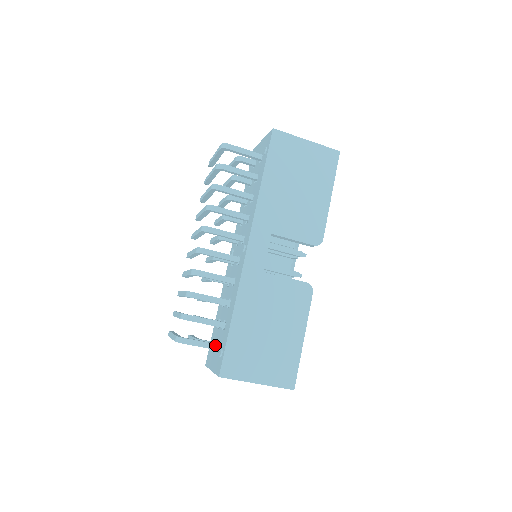
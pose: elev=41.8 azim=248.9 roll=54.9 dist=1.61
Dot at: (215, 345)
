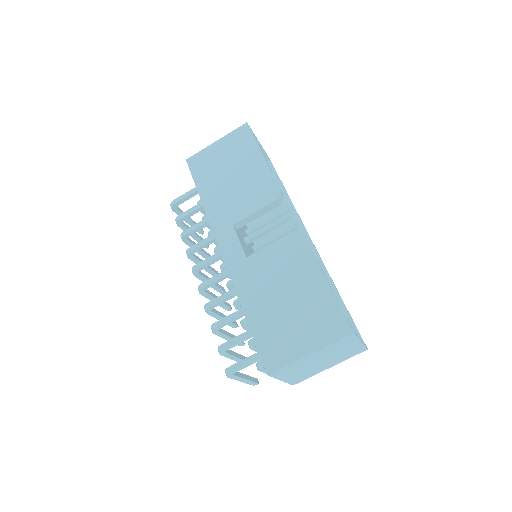
Dot at: occluded
